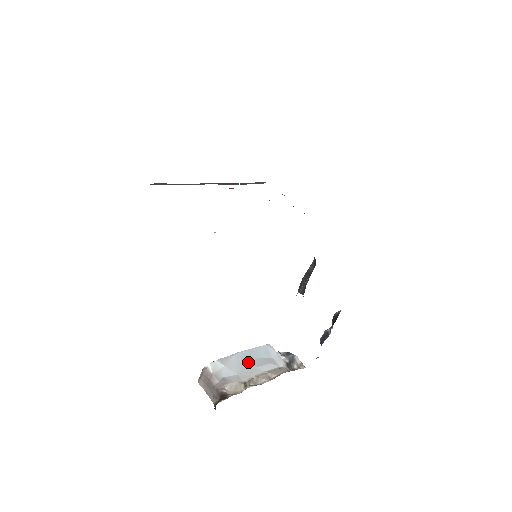
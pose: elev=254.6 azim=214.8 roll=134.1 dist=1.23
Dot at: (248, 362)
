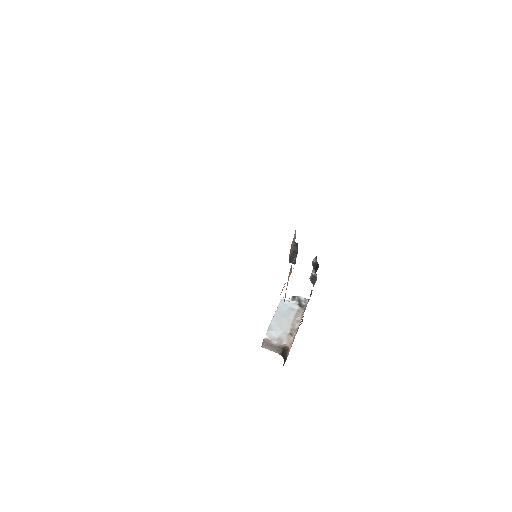
Dot at: (282, 319)
